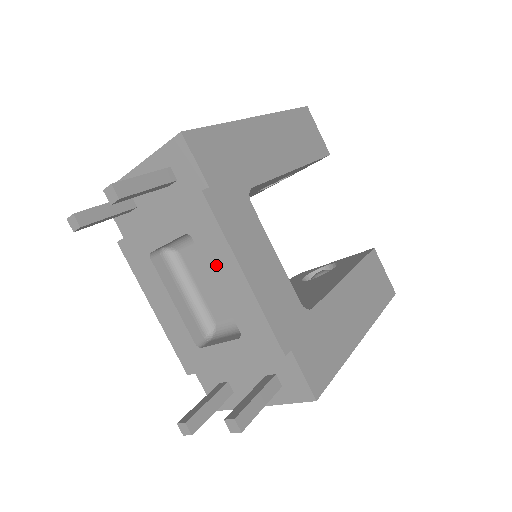
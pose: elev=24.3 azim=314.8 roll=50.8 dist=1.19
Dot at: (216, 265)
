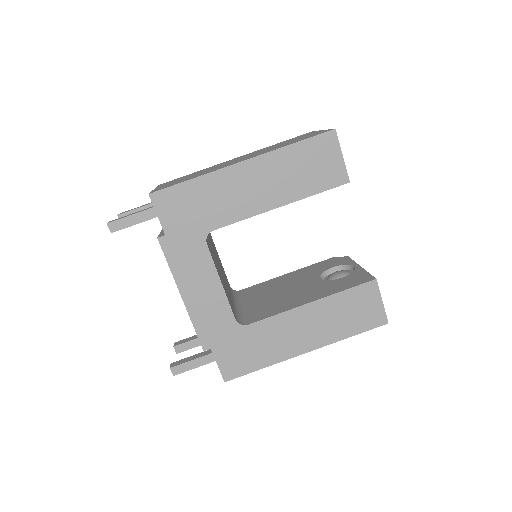
Dot at: occluded
